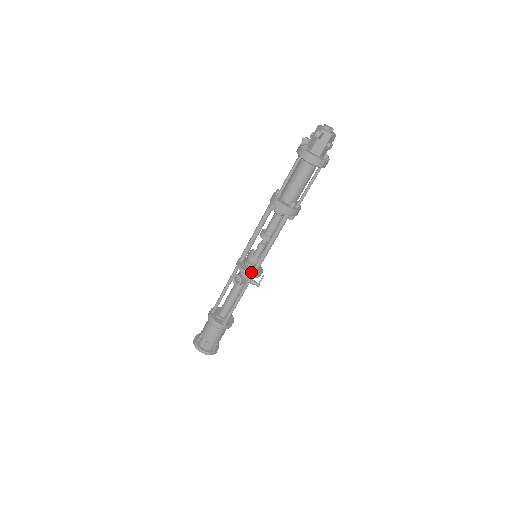
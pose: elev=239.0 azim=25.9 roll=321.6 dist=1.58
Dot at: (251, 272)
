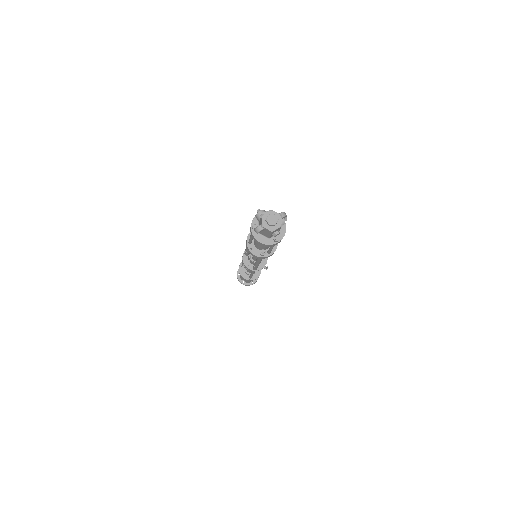
Dot at: (252, 268)
